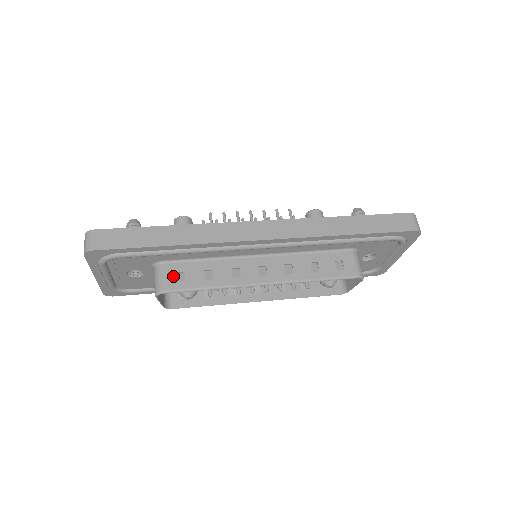
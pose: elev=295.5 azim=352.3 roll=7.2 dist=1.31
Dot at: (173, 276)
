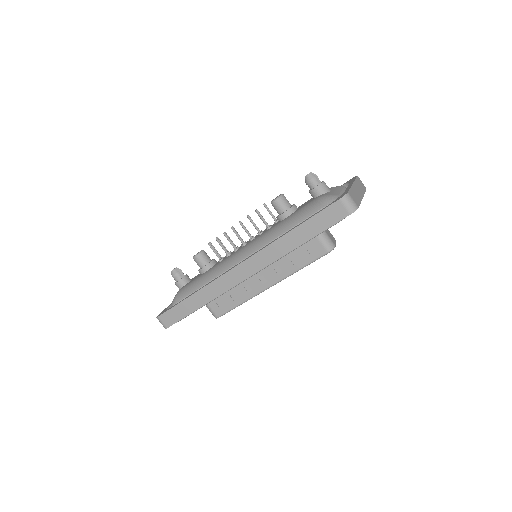
Dot at: (216, 307)
